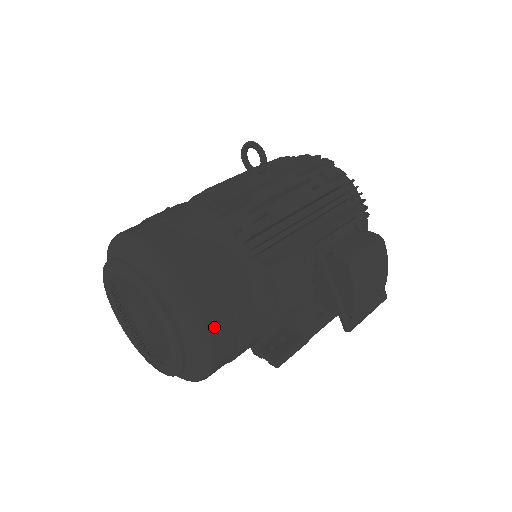
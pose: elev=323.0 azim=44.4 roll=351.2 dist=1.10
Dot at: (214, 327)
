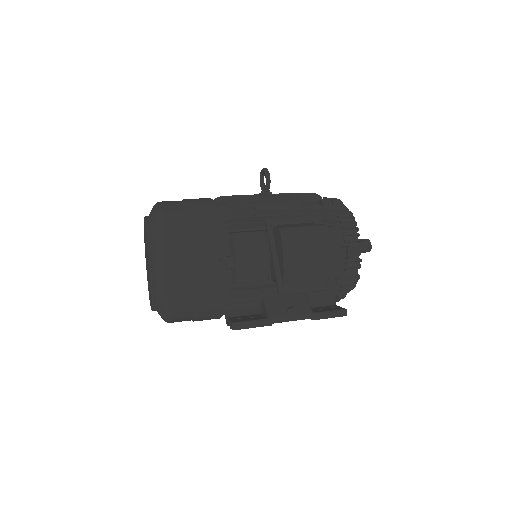
Dot at: (174, 255)
